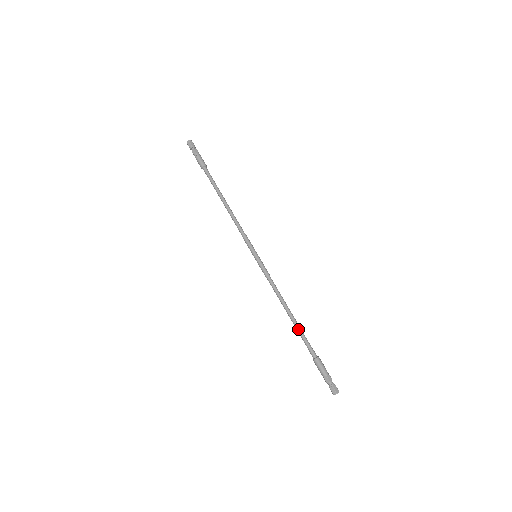
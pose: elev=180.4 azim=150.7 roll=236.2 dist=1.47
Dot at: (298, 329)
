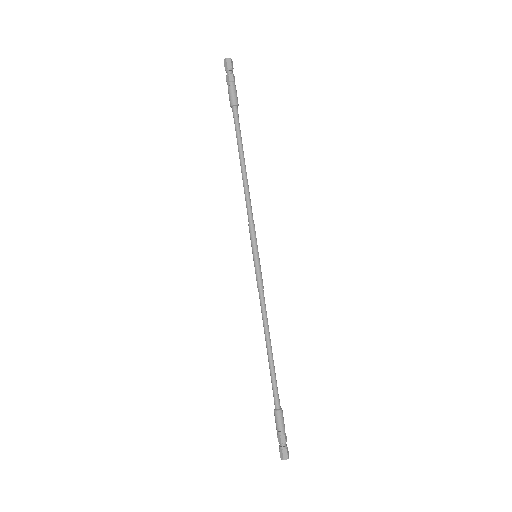
Dot at: (273, 368)
